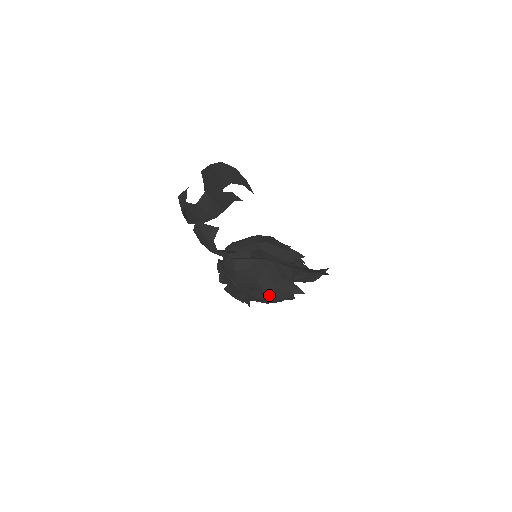
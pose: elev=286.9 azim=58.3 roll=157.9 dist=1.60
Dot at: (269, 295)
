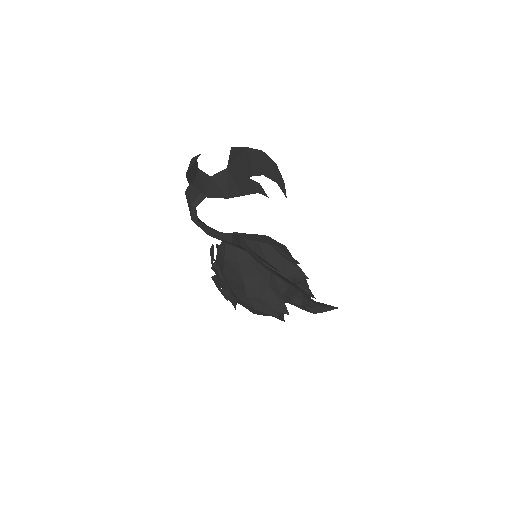
Dot at: (253, 302)
